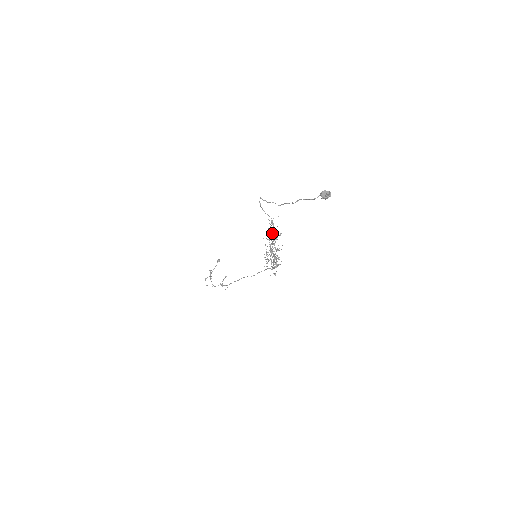
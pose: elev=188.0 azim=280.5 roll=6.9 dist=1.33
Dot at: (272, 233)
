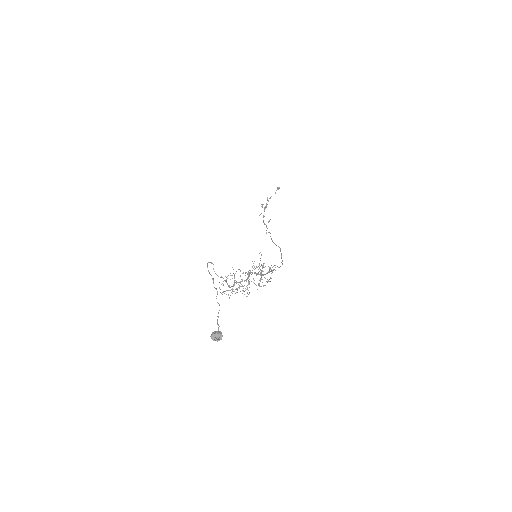
Dot at: (223, 292)
